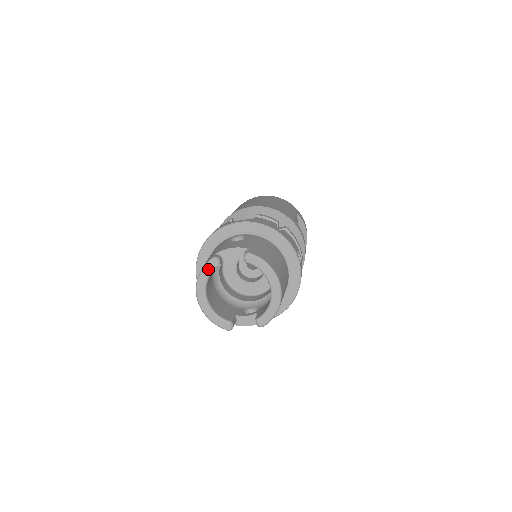
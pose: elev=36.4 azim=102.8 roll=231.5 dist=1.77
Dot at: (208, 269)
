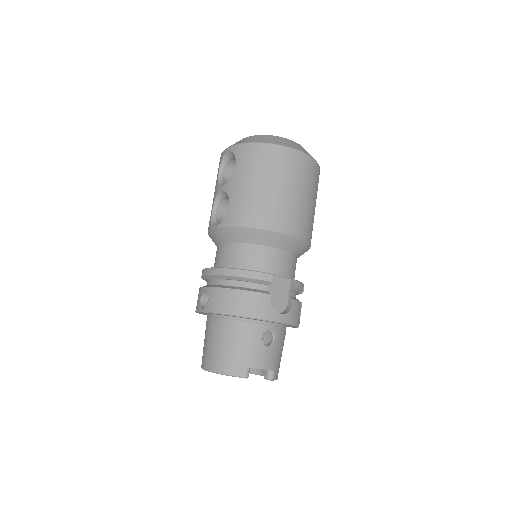
Dot at: occluded
